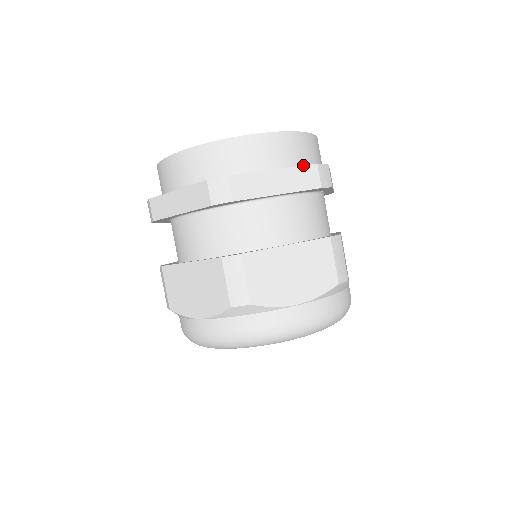
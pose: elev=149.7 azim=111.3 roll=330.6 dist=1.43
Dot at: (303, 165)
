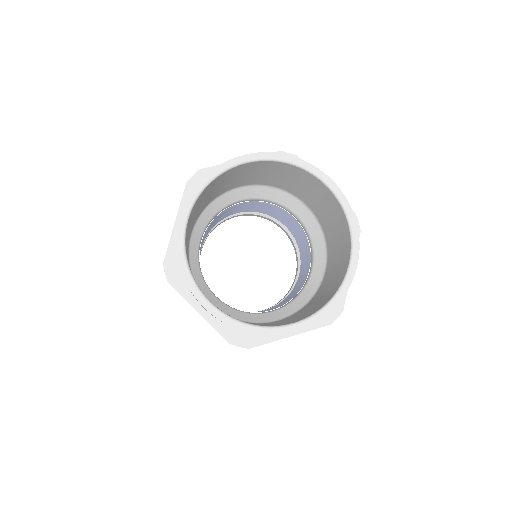
Dot at: occluded
